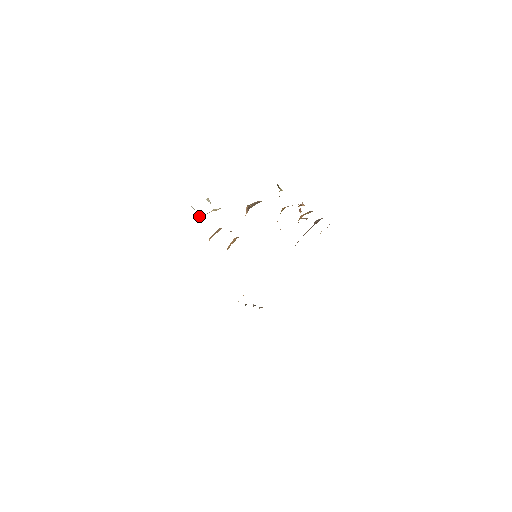
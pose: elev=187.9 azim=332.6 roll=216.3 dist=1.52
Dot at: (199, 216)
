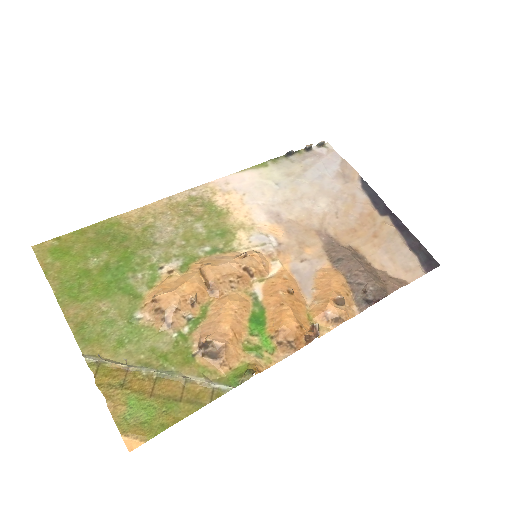
Dot at: (101, 362)
